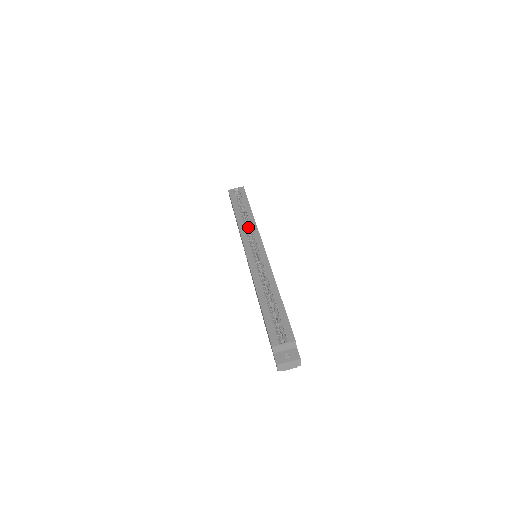
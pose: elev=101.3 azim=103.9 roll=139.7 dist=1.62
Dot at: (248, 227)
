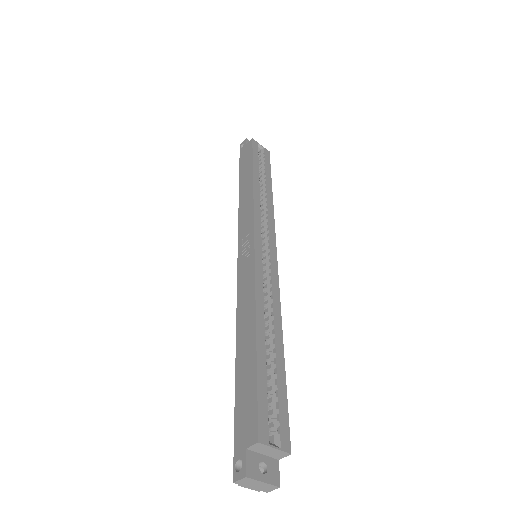
Dot at: (261, 208)
